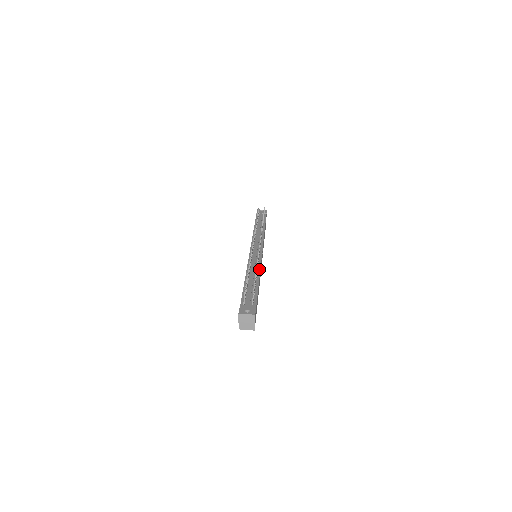
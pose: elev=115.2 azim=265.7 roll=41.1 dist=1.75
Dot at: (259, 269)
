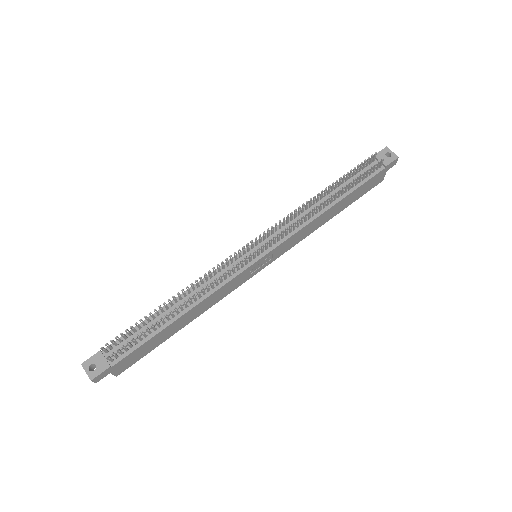
Dot at: (204, 297)
